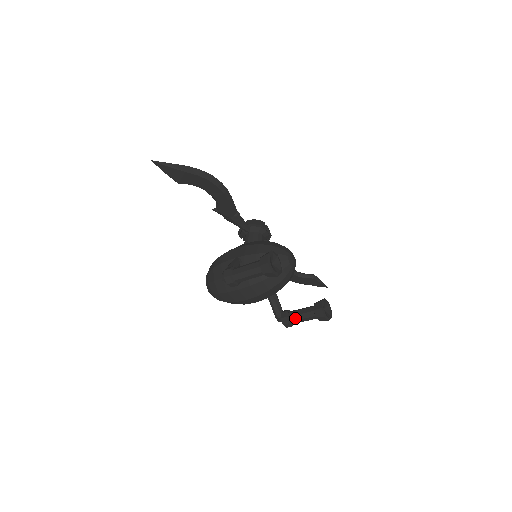
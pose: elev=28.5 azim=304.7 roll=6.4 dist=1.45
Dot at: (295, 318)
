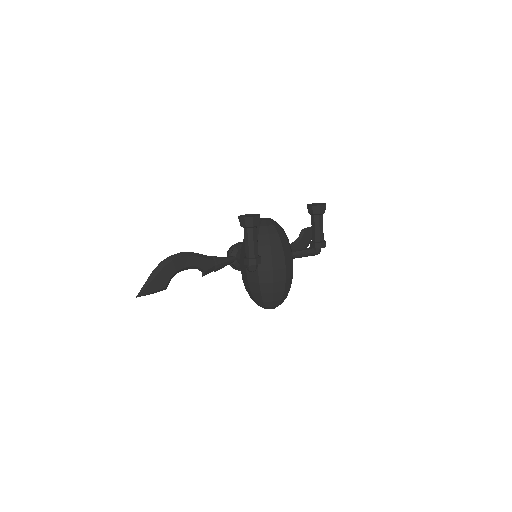
Dot at: (317, 235)
